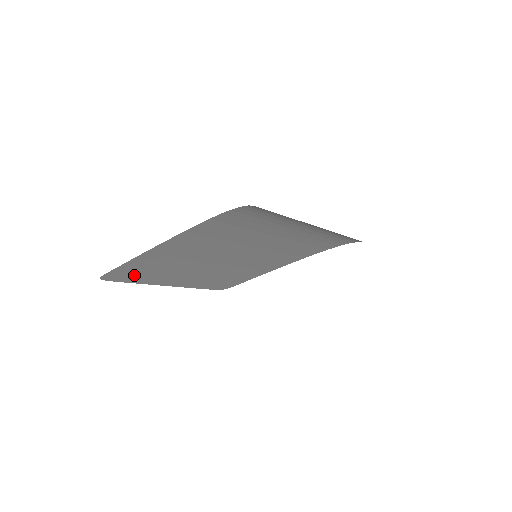
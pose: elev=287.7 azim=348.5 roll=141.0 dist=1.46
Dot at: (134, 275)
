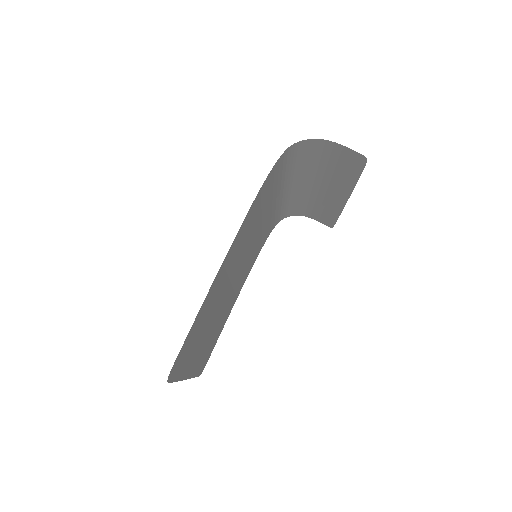
Dot at: (185, 355)
